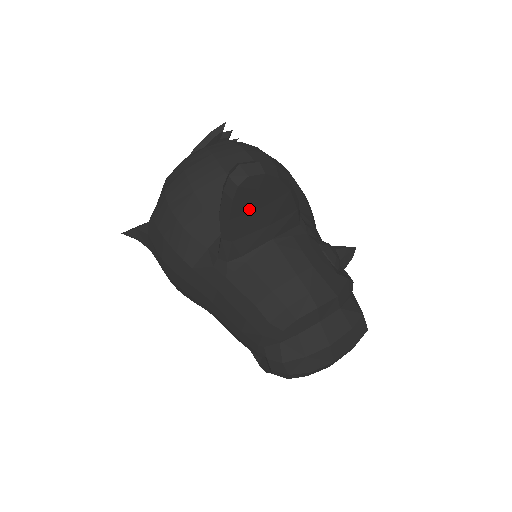
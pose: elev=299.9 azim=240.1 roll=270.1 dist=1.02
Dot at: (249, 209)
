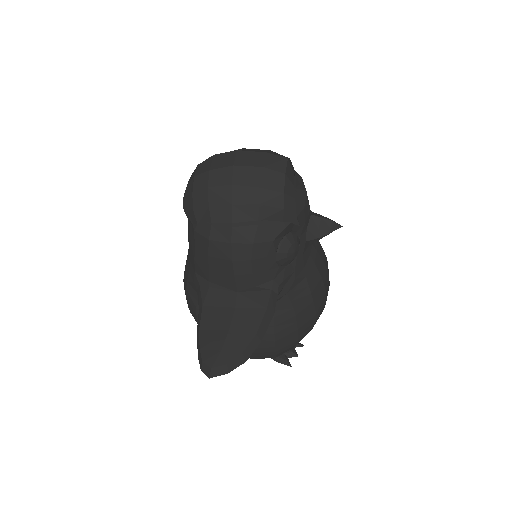
Dot at: occluded
